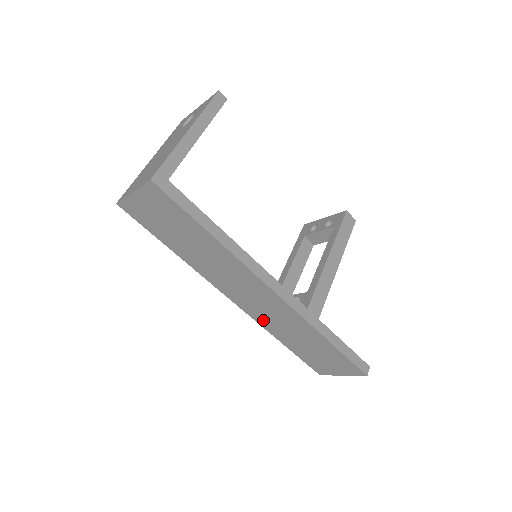
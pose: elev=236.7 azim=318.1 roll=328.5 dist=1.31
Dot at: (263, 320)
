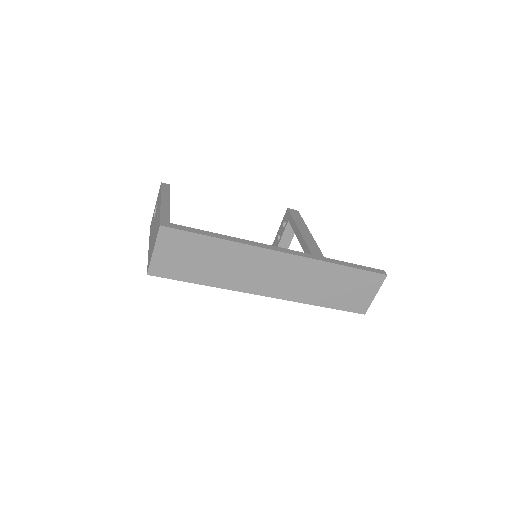
Dot at: (294, 294)
